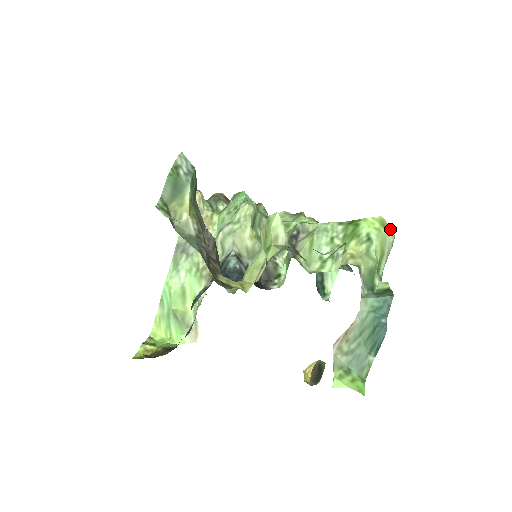
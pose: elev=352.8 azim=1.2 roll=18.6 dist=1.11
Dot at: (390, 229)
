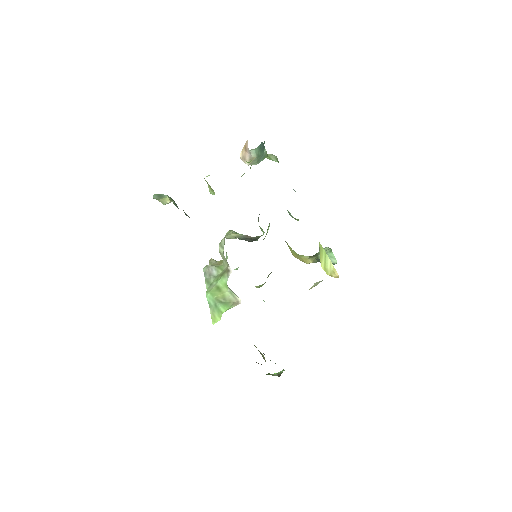
Dot at: (270, 154)
